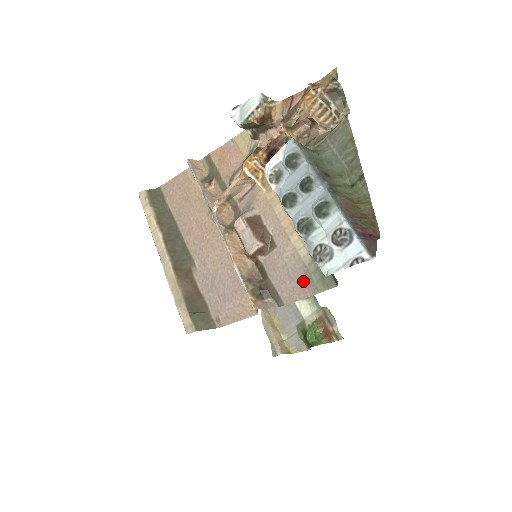
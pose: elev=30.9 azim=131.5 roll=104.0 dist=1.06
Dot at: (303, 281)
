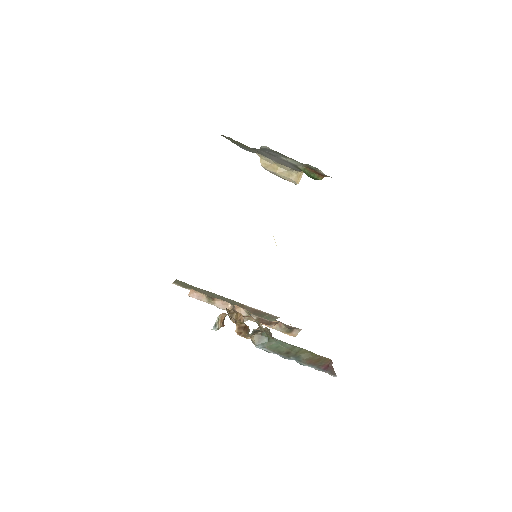
Dot at: occluded
